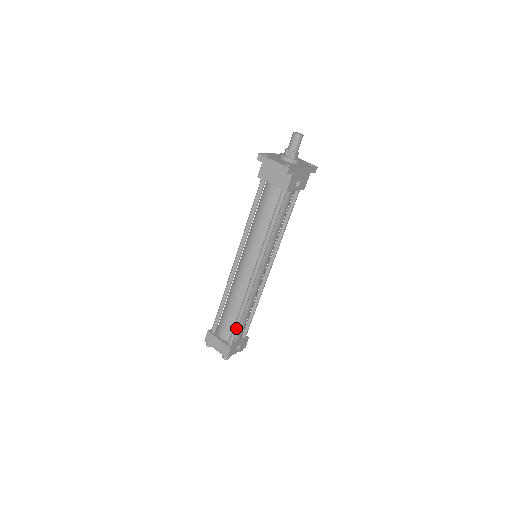
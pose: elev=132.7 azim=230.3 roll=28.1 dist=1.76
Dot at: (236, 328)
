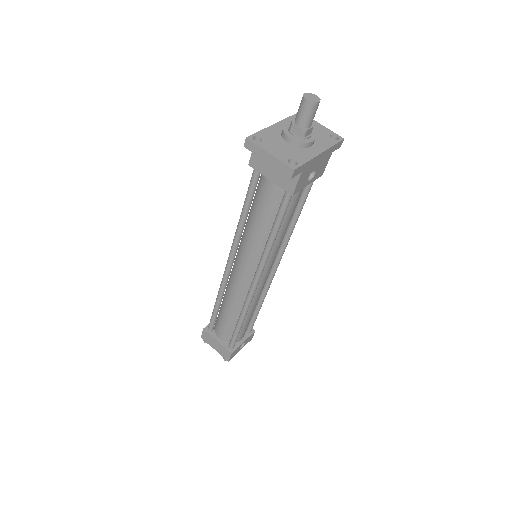
Dot at: (236, 335)
